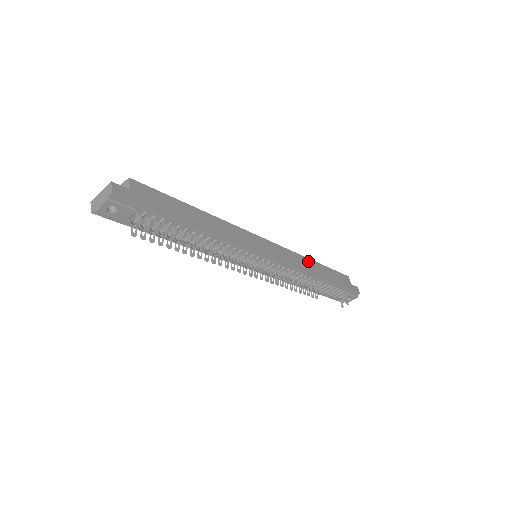
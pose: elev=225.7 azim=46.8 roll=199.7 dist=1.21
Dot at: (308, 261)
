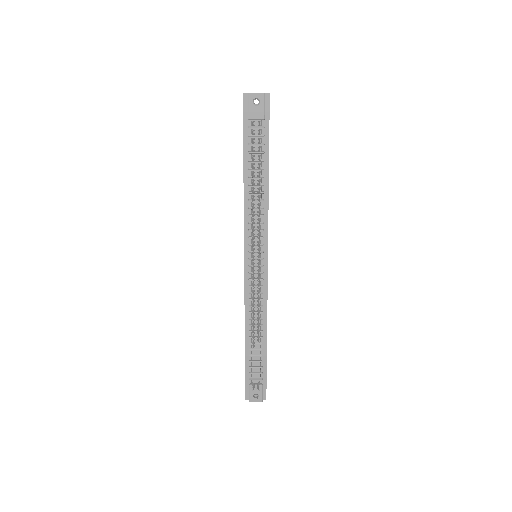
Dot at: occluded
